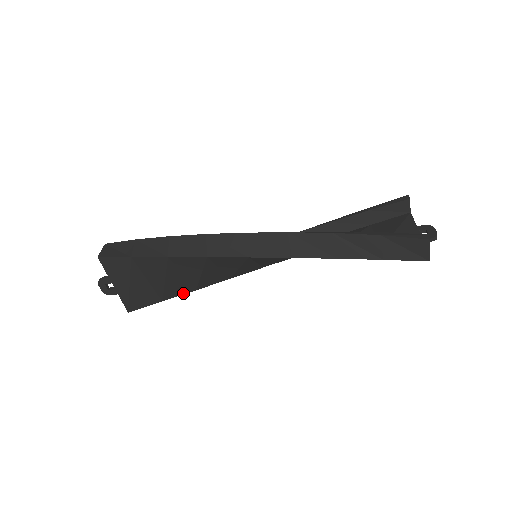
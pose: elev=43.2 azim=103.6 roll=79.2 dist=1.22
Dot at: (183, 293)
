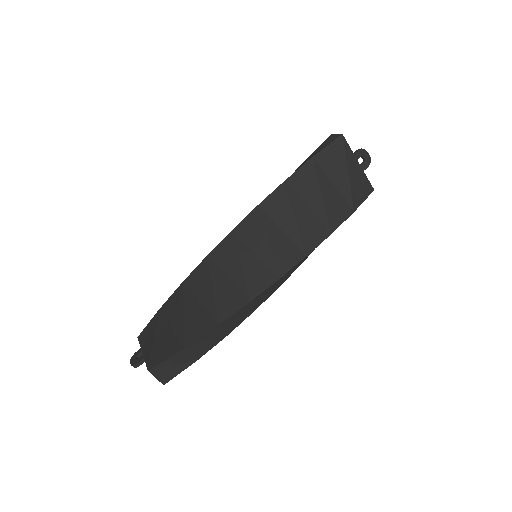
Dot at: (206, 332)
